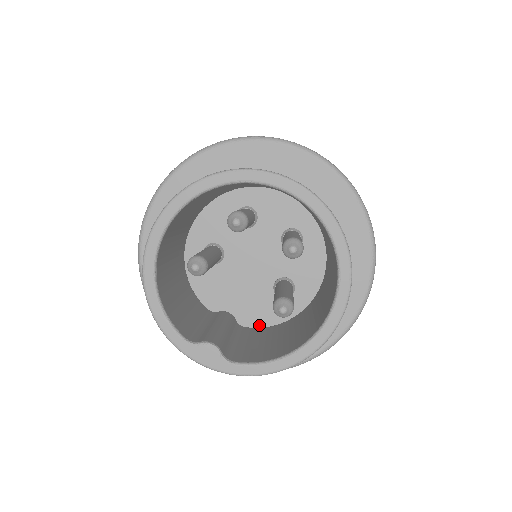
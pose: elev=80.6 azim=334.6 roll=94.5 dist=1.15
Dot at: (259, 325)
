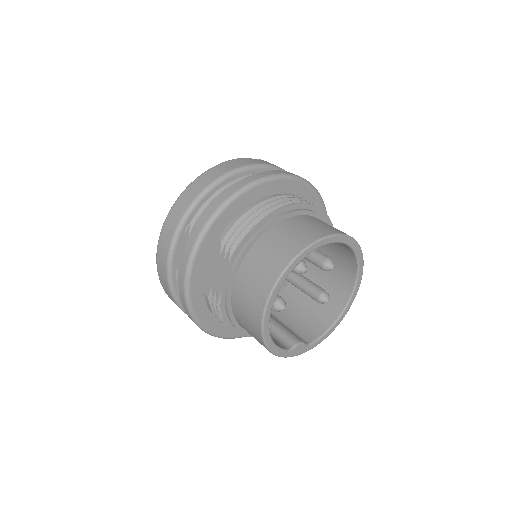
Dot at: occluded
